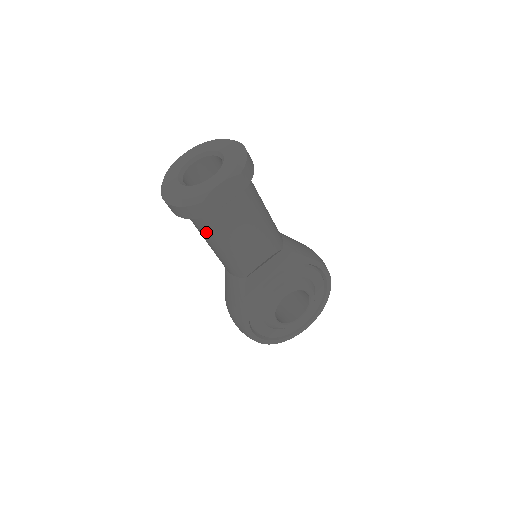
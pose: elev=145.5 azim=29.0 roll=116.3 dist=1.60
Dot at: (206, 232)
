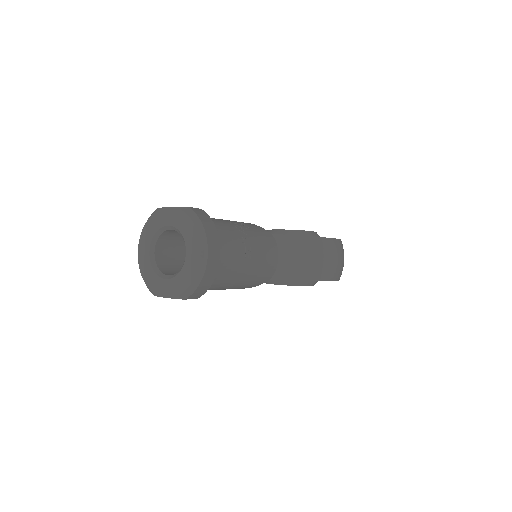
Dot at: occluded
